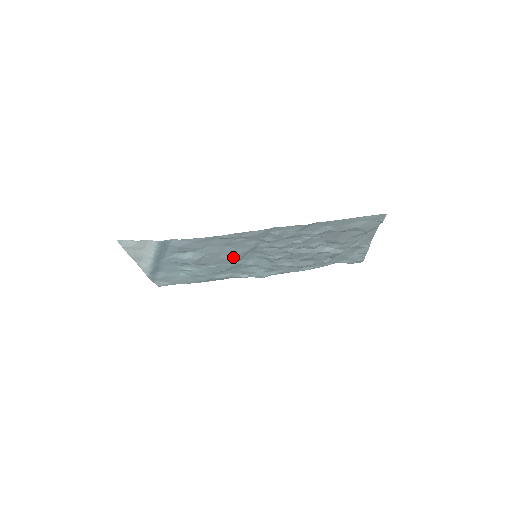
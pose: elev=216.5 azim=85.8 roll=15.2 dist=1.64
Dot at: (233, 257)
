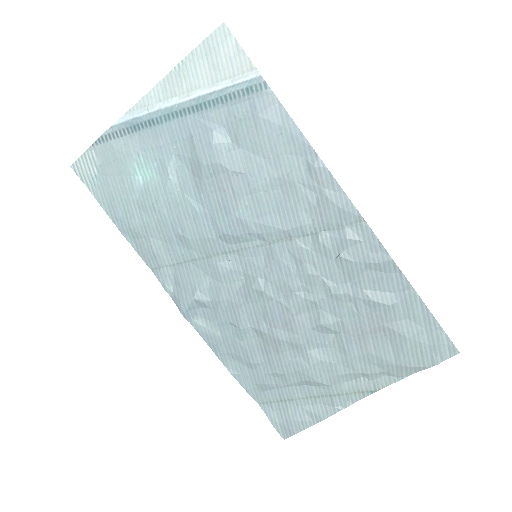
Dot at: (244, 220)
